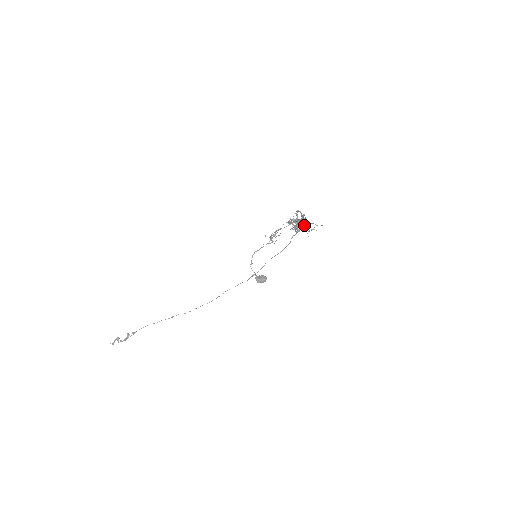
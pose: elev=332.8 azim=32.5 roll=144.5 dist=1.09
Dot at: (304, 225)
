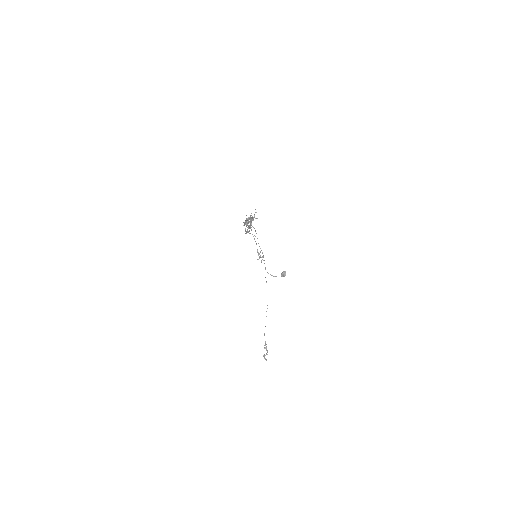
Dot at: (249, 219)
